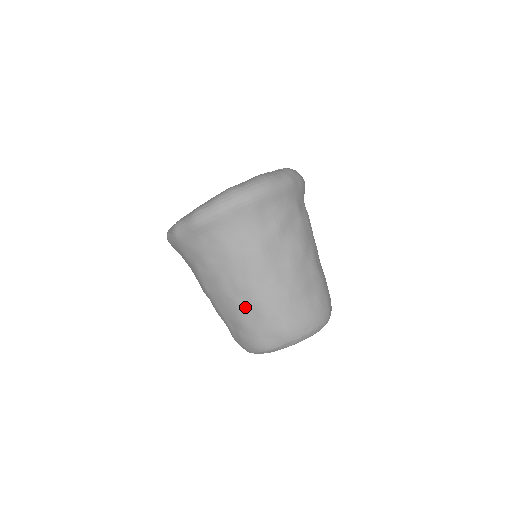
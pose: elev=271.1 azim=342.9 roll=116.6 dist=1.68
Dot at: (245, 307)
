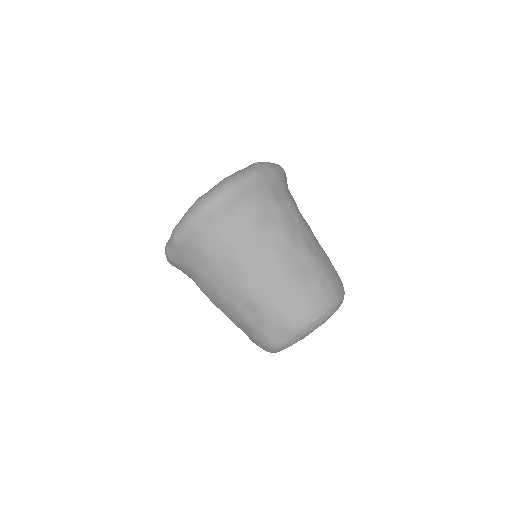
Dot at: (244, 309)
